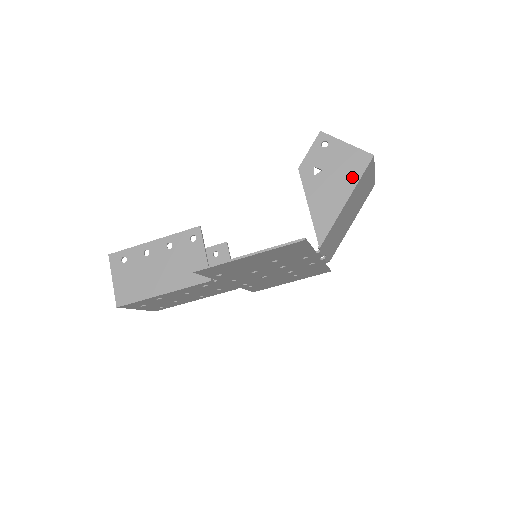
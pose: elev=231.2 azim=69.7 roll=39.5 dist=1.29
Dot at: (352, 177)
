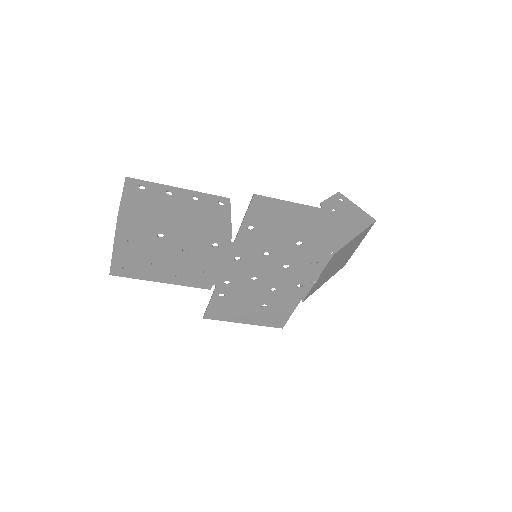
Dot at: (361, 225)
